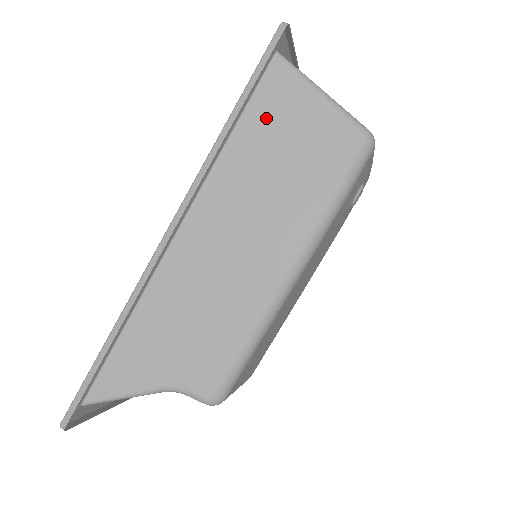
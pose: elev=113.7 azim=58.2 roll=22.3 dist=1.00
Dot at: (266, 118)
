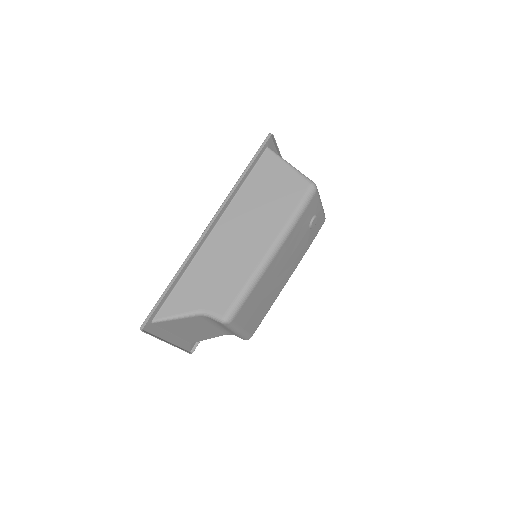
Dot at: (261, 176)
